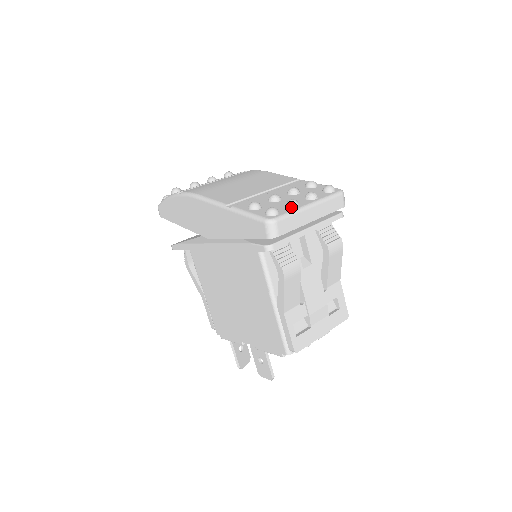
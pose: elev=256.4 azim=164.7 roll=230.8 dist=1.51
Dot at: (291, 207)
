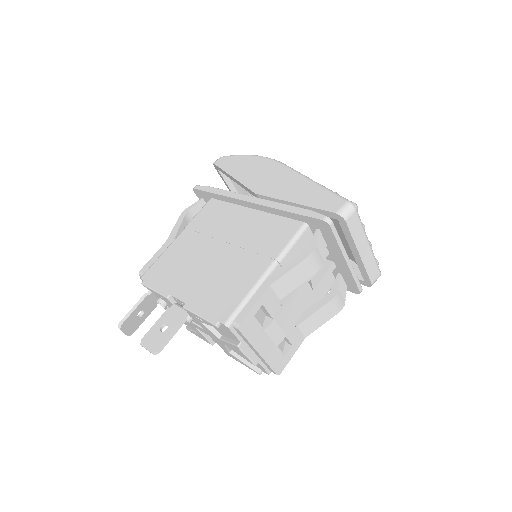
Dot at: occluded
